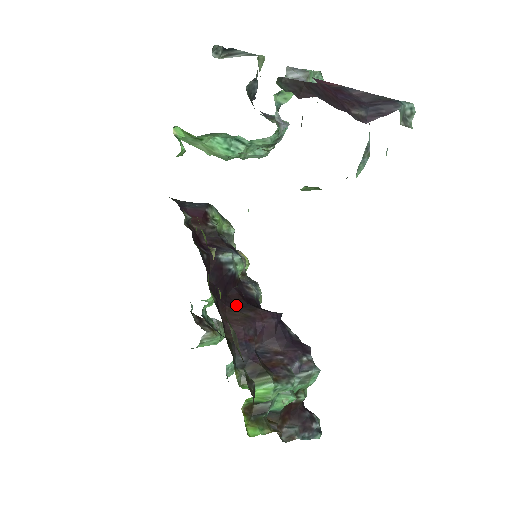
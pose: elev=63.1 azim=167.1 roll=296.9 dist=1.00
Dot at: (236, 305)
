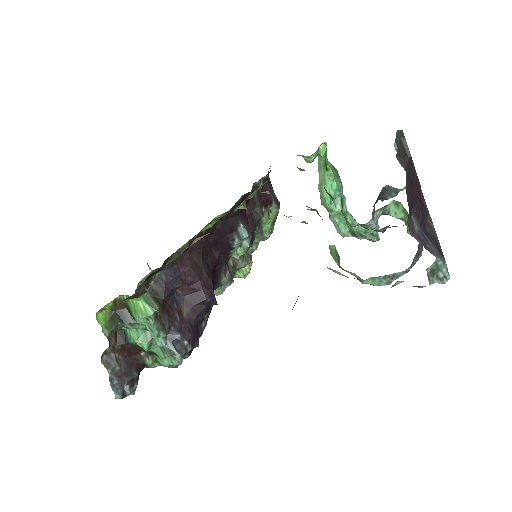
Dot at: (206, 259)
